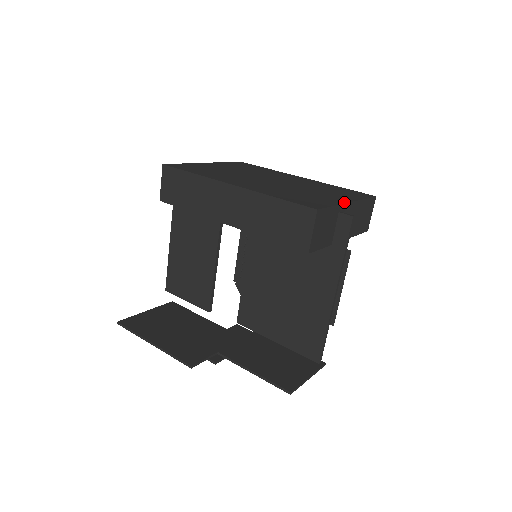
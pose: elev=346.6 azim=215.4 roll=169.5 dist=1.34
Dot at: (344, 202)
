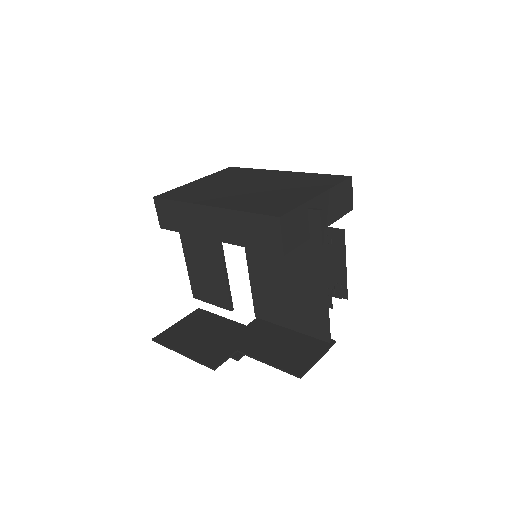
Dot at: (312, 197)
